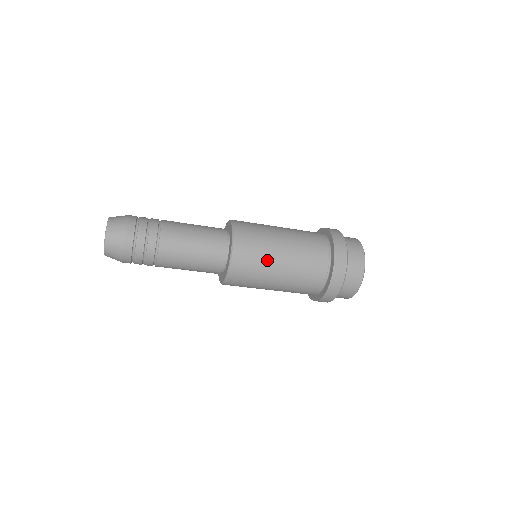
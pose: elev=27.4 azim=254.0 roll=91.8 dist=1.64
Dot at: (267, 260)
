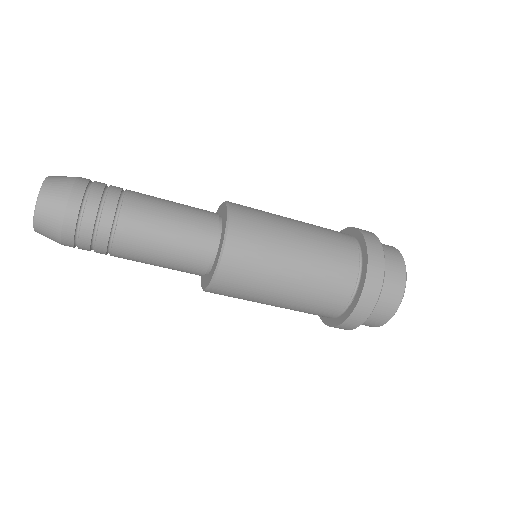
Dot at: (276, 218)
